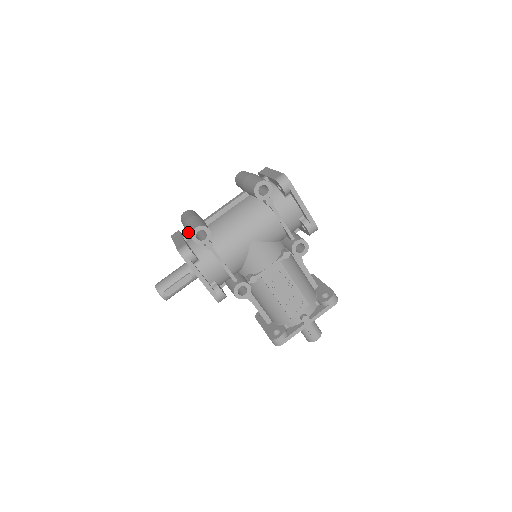
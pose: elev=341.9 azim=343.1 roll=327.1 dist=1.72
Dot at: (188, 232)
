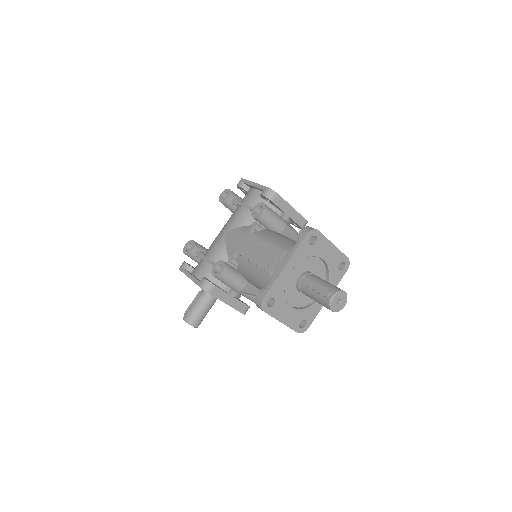
Dot at: occluded
